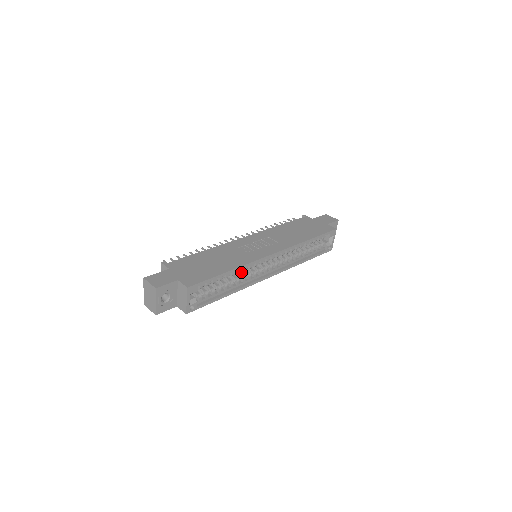
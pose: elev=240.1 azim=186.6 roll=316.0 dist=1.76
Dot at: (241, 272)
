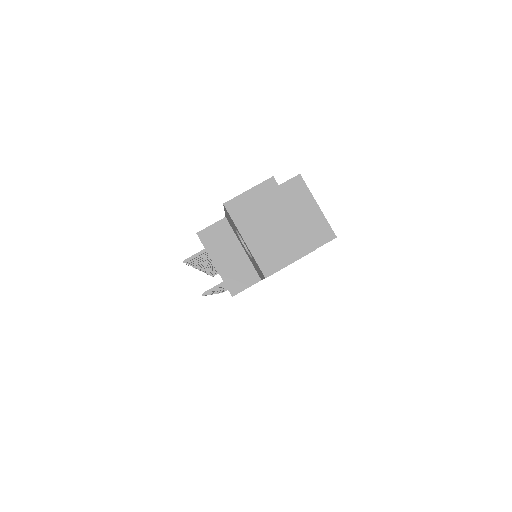
Dot at: occluded
